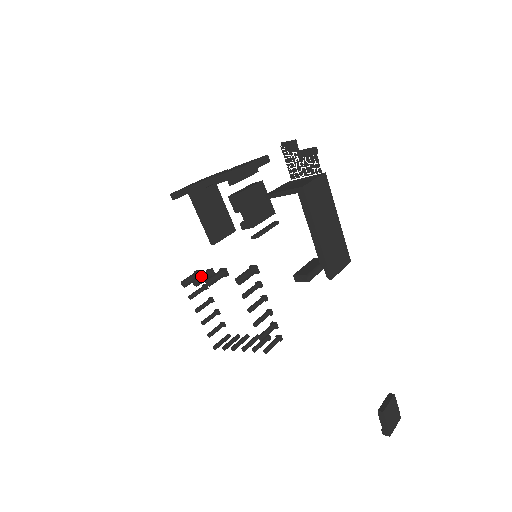
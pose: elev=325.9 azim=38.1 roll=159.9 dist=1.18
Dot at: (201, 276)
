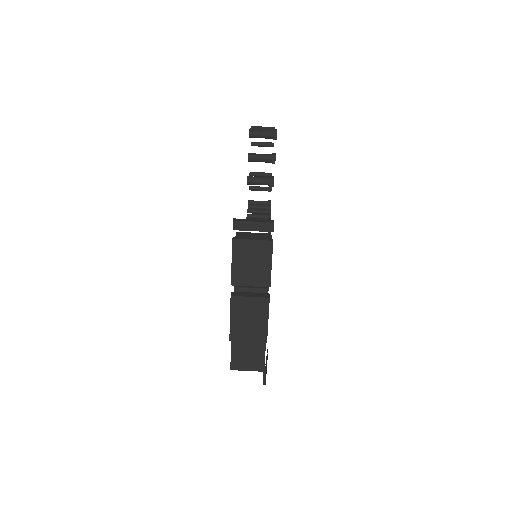
Dot at: (258, 161)
